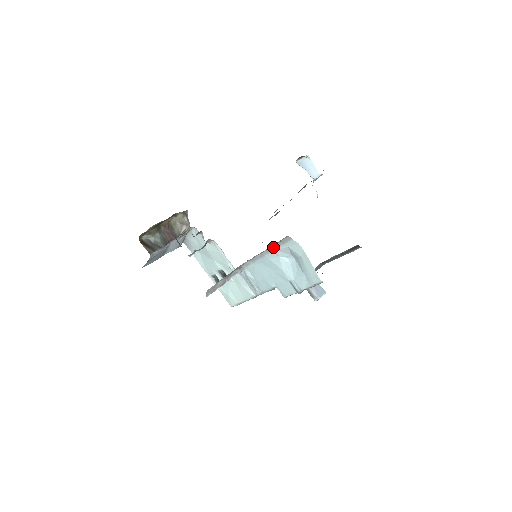
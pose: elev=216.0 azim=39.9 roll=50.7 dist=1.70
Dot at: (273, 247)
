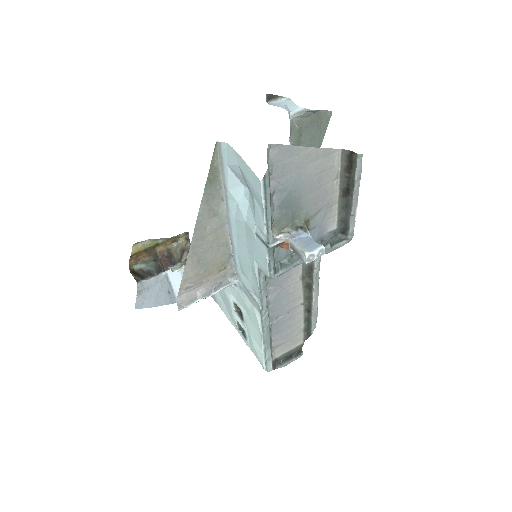
Dot at: (224, 188)
